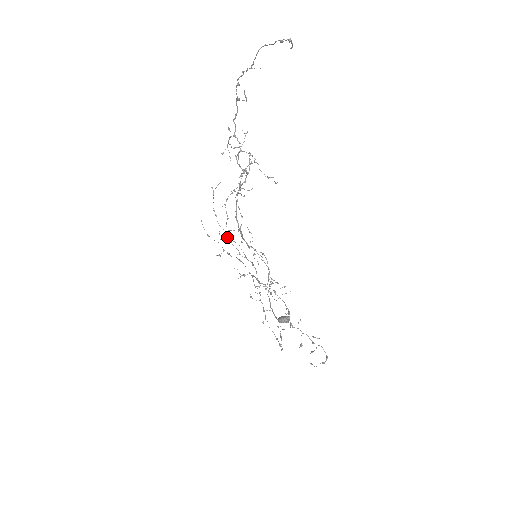
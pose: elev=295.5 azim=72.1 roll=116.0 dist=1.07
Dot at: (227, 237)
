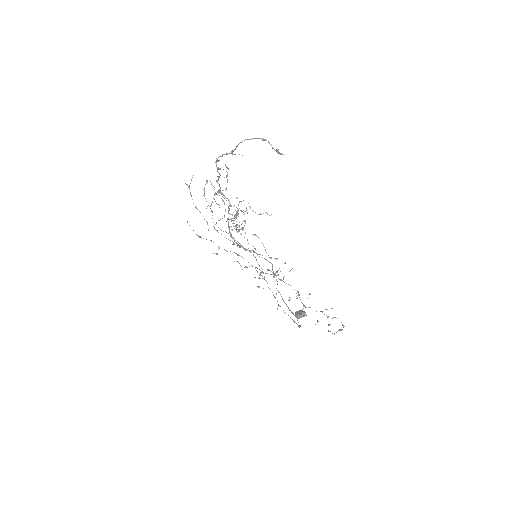
Dot at: occluded
